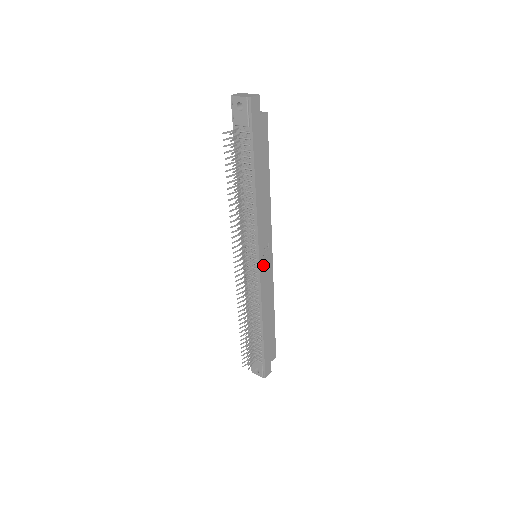
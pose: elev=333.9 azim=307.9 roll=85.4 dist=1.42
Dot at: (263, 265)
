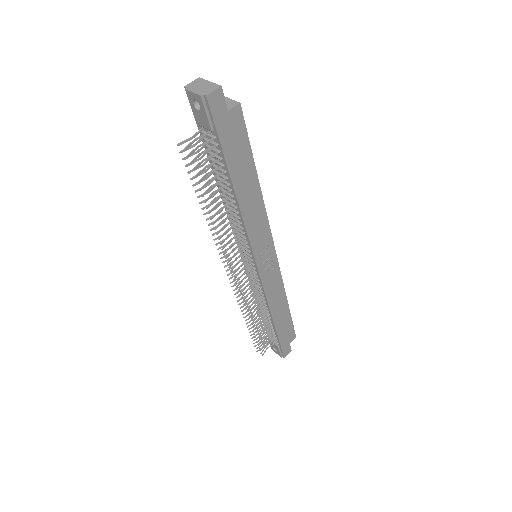
Dot at: (264, 268)
